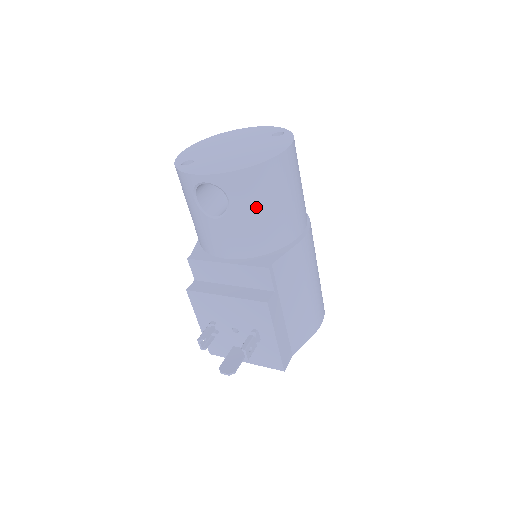
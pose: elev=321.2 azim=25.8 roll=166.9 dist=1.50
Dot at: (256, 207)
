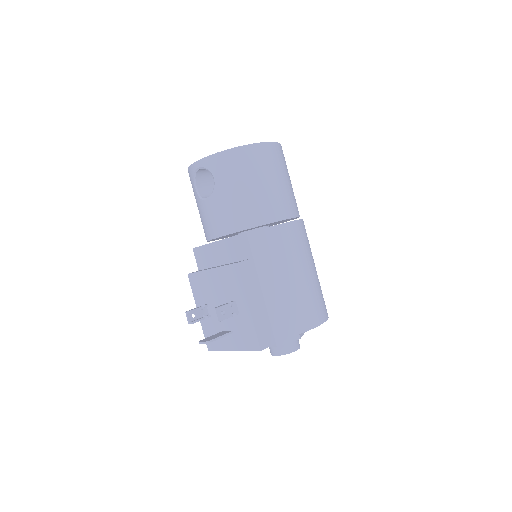
Dot at: (235, 184)
